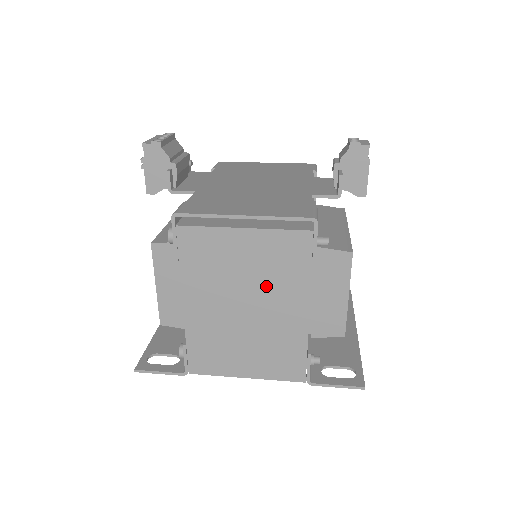
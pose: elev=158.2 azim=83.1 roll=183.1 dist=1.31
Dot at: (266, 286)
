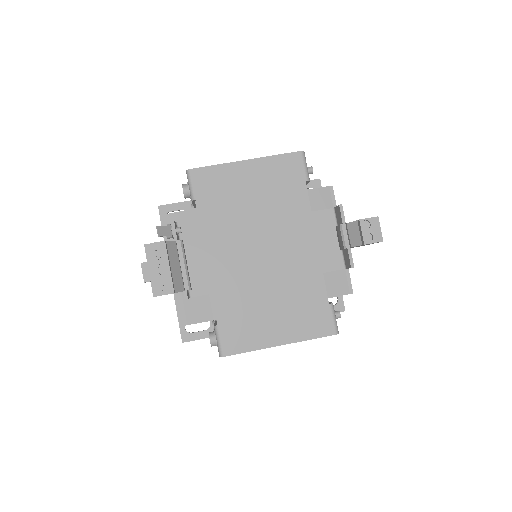
Dot at: occluded
